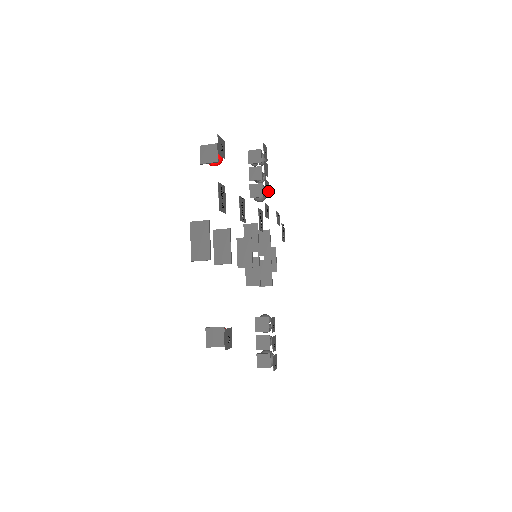
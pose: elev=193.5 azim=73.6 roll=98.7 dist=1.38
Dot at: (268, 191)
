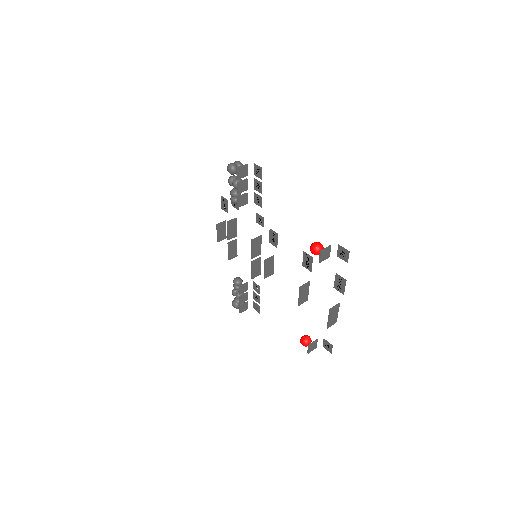
Dot at: (255, 200)
